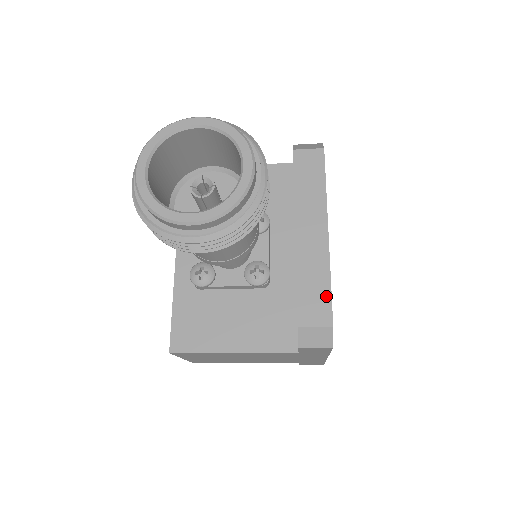
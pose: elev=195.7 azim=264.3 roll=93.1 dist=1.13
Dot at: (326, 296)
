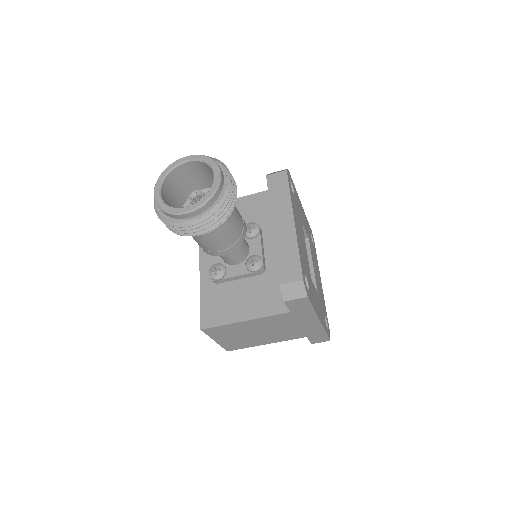
Dot at: (296, 262)
